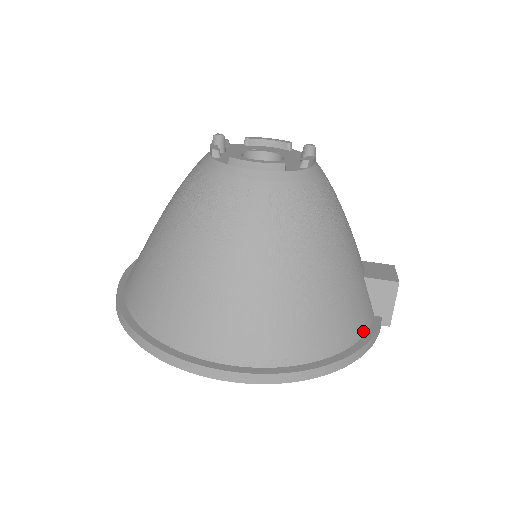
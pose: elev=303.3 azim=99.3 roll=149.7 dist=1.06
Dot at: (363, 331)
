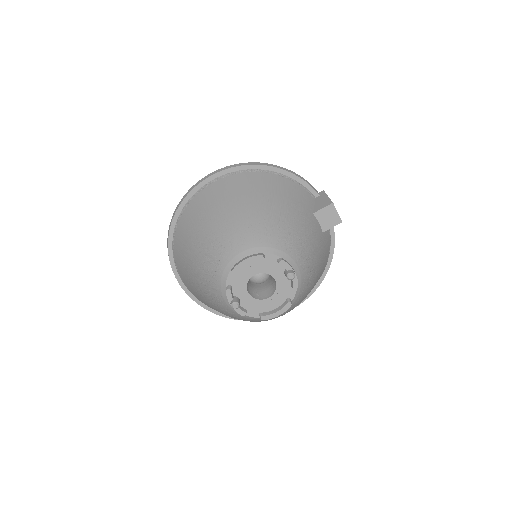
Dot at: (330, 245)
